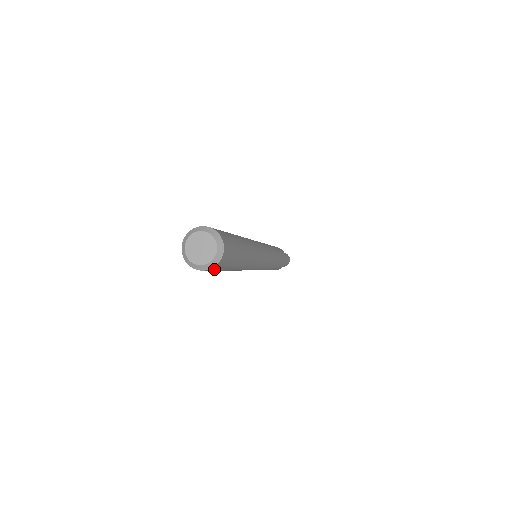
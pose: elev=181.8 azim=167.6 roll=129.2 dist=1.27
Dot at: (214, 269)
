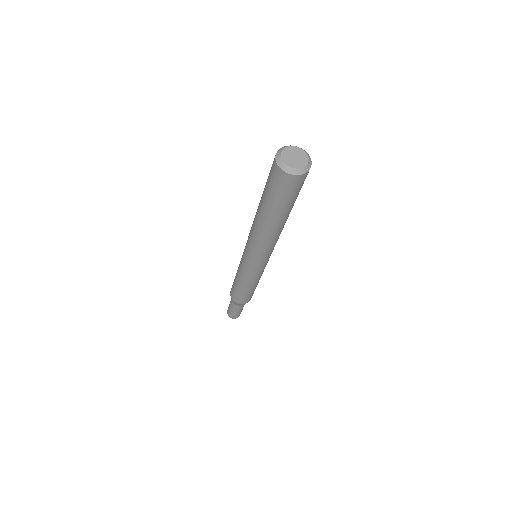
Dot at: (301, 181)
